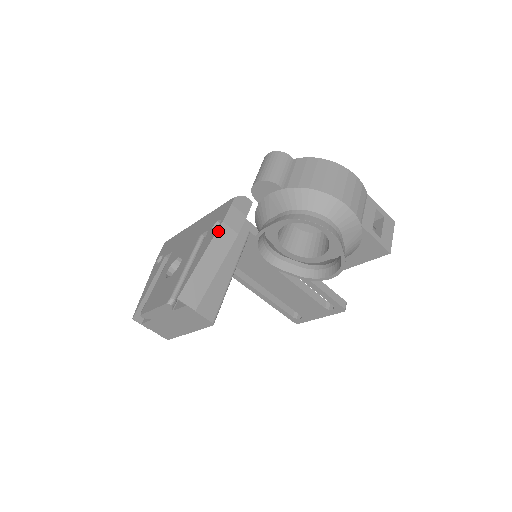
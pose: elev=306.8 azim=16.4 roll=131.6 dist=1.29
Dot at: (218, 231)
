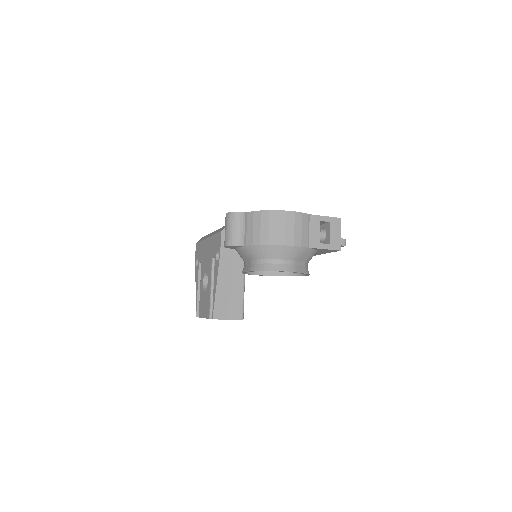
Dot at: (220, 264)
